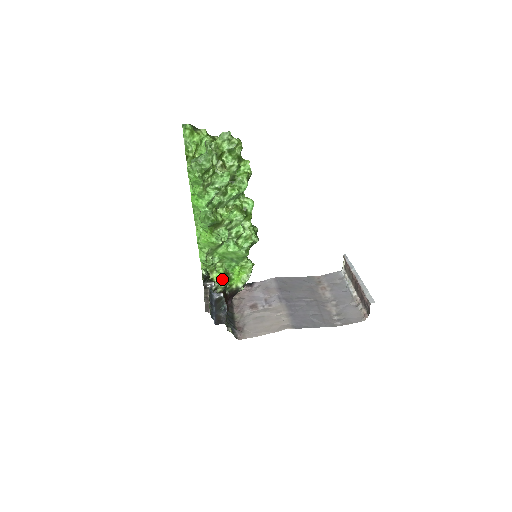
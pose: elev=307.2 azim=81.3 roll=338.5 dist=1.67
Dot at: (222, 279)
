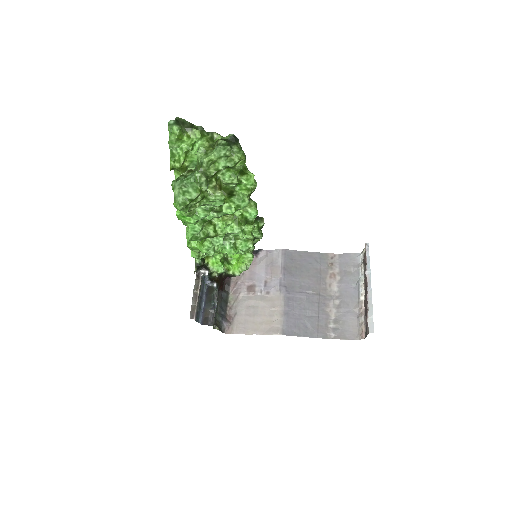
Dot at: (218, 266)
